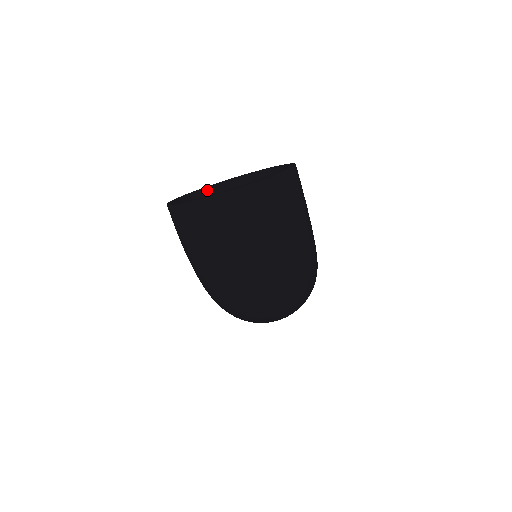
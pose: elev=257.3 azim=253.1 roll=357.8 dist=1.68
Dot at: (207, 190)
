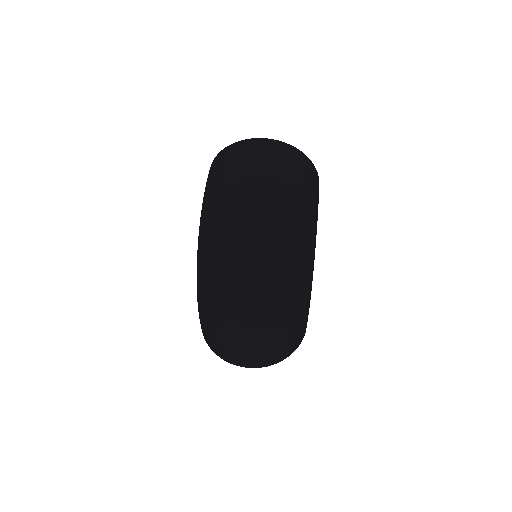
Dot at: occluded
